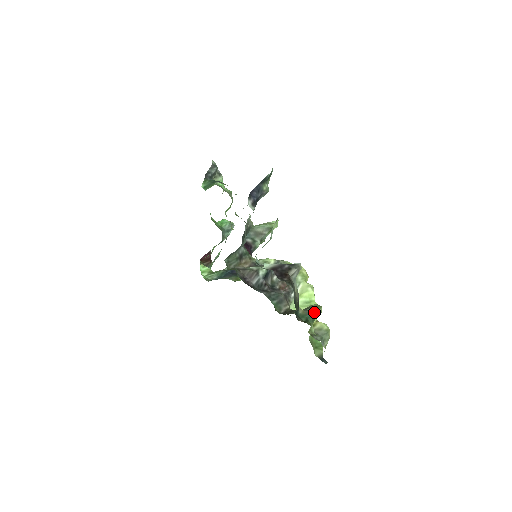
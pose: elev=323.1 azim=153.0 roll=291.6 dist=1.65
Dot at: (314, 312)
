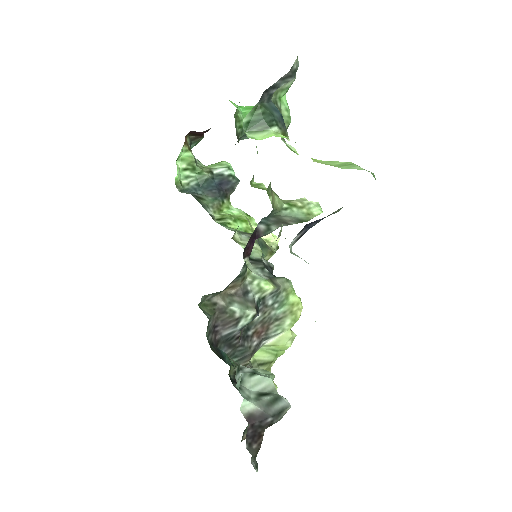
Dot at: occluded
